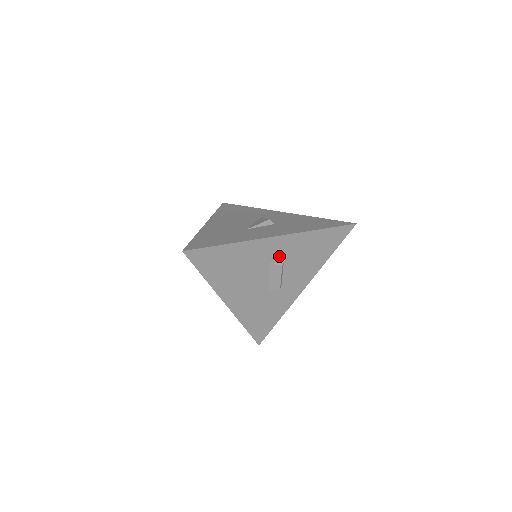
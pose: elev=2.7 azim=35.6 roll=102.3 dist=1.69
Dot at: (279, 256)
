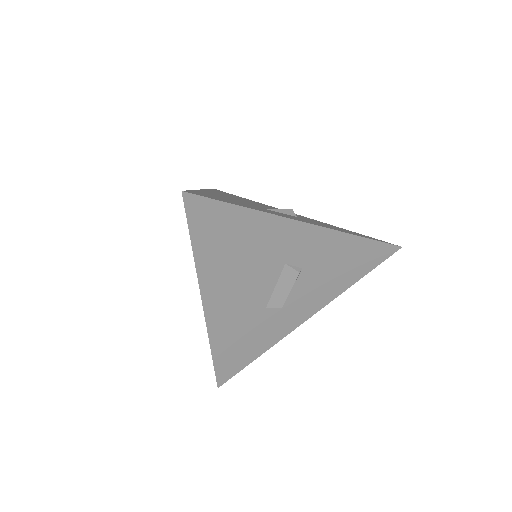
Dot at: (300, 257)
